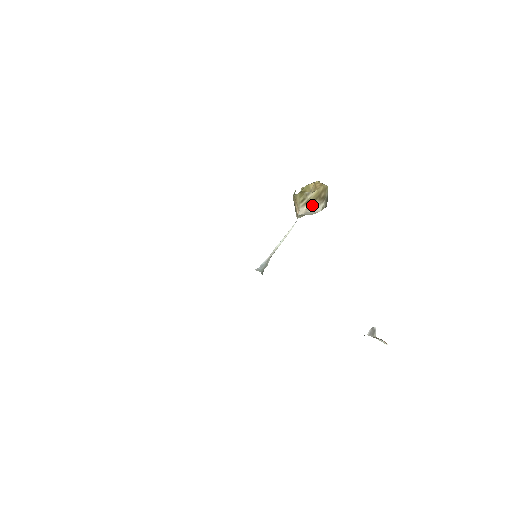
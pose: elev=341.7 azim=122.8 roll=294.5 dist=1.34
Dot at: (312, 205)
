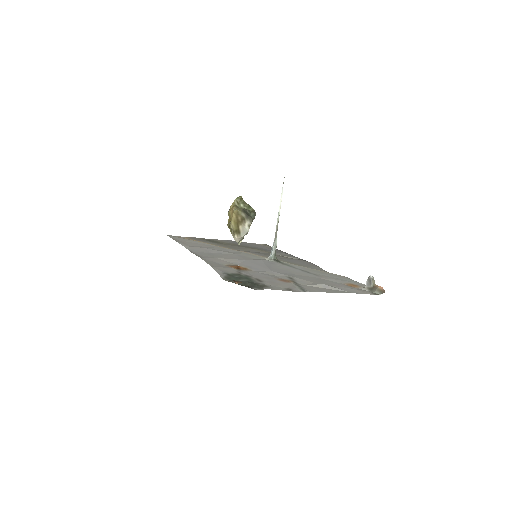
Dot at: (239, 231)
